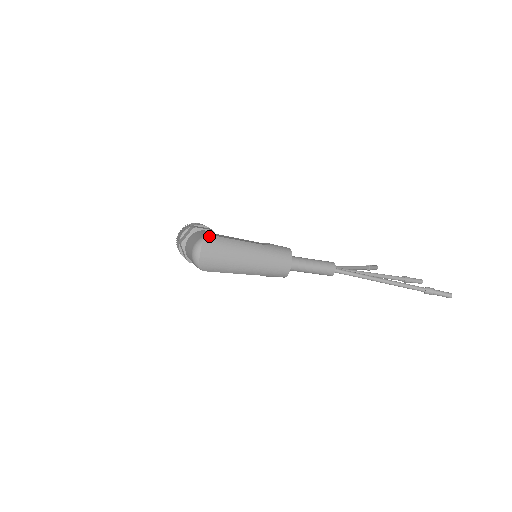
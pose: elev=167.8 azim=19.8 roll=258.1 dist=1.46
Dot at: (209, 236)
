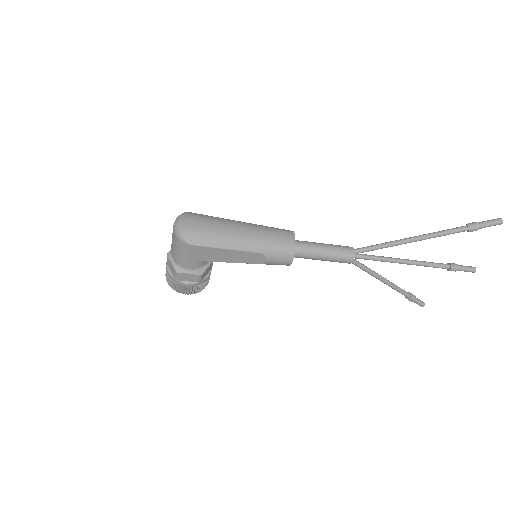
Dot at: (191, 212)
